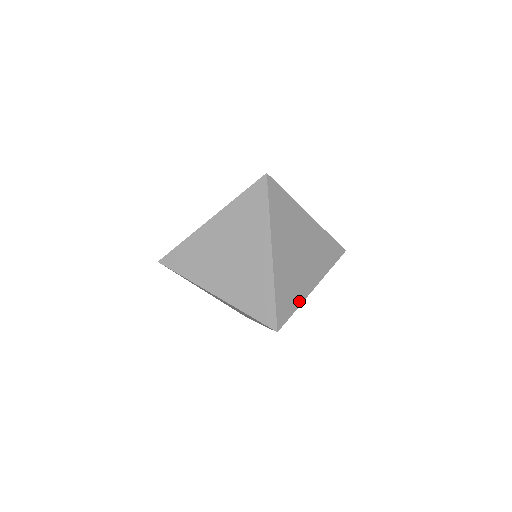
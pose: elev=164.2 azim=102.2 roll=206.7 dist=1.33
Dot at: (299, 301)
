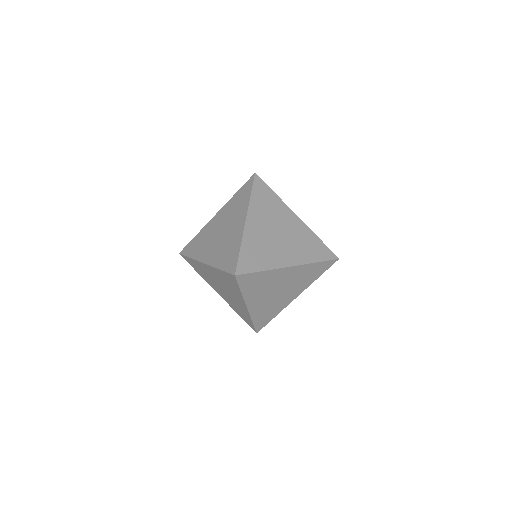
Dot at: (268, 267)
